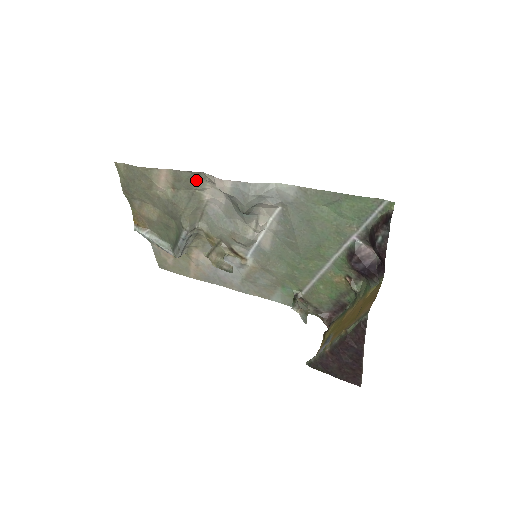
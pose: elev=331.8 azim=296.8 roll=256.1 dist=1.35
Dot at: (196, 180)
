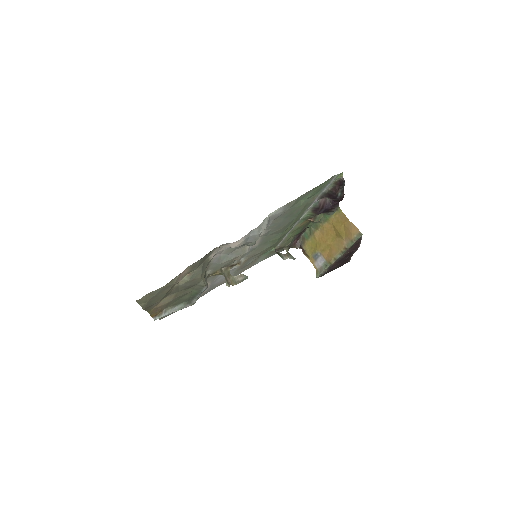
Dot at: (207, 255)
